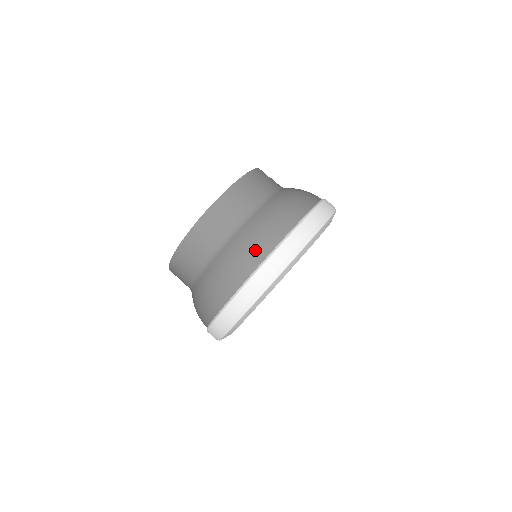
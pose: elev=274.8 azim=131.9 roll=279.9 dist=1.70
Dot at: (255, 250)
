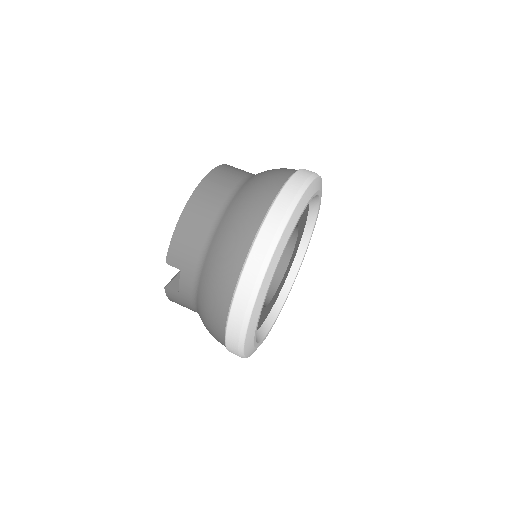
Dot at: (280, 172)
